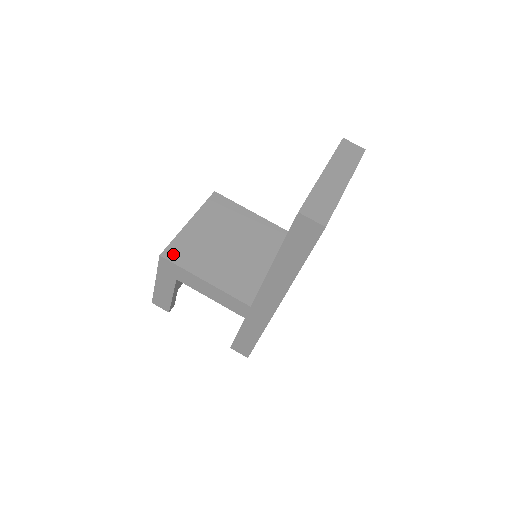
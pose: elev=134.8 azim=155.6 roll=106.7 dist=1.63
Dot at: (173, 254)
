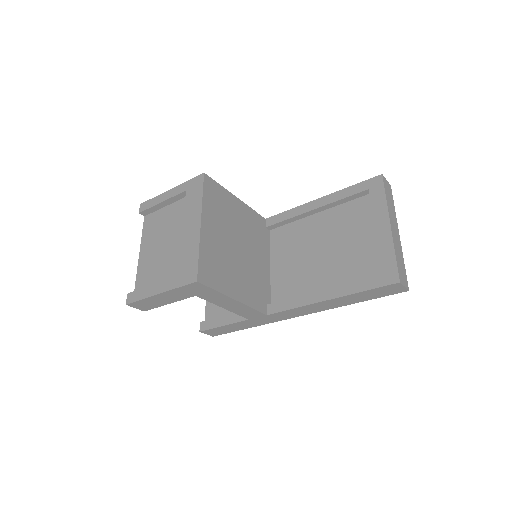
Dot at: (206, 275)
